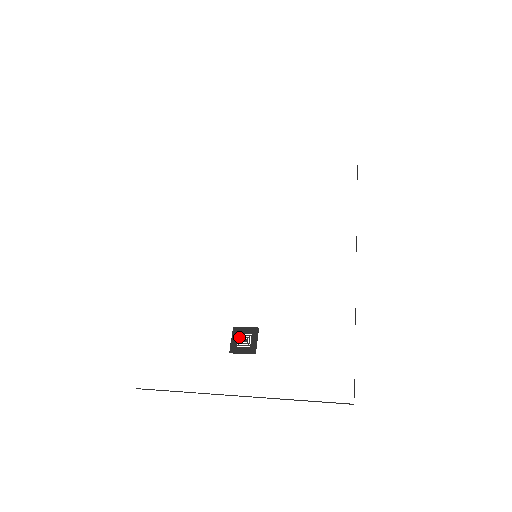
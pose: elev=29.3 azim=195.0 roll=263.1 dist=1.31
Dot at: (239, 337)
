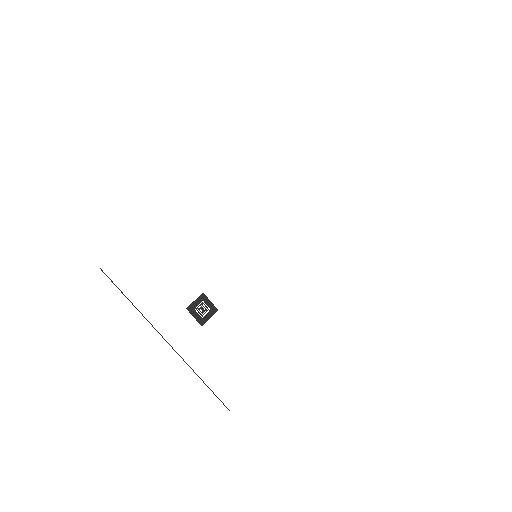
Dot at: (201, 304)
